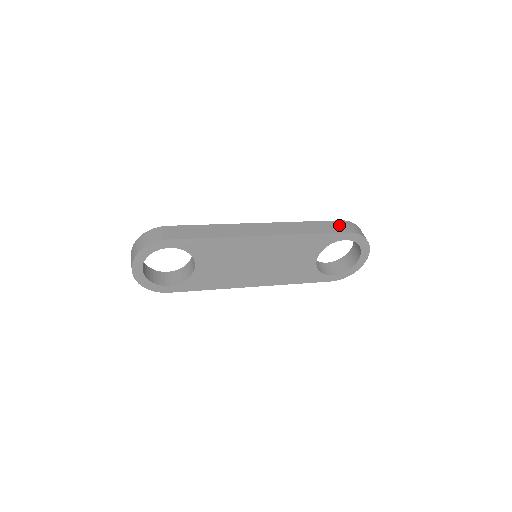
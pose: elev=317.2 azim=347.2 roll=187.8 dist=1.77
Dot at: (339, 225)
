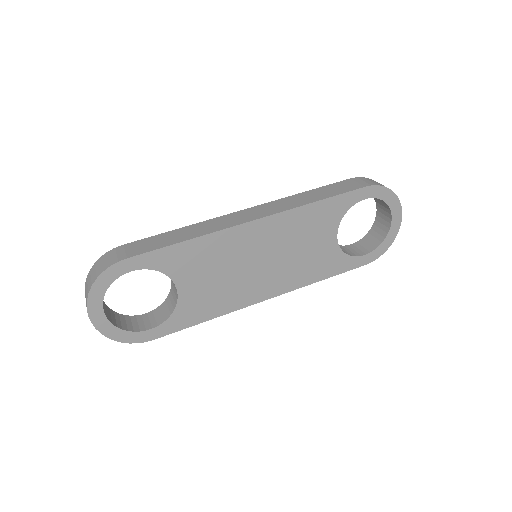
Dot at: (351, 183)
